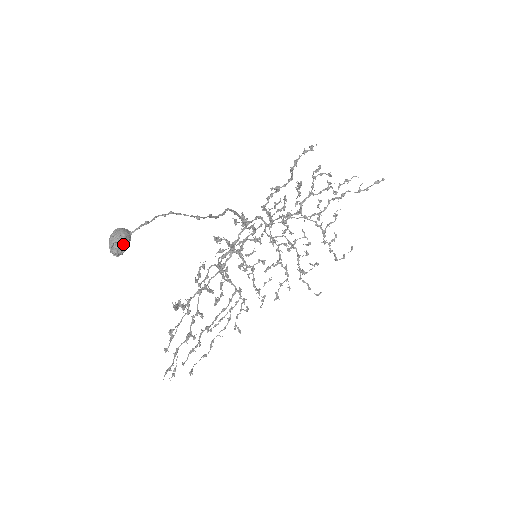
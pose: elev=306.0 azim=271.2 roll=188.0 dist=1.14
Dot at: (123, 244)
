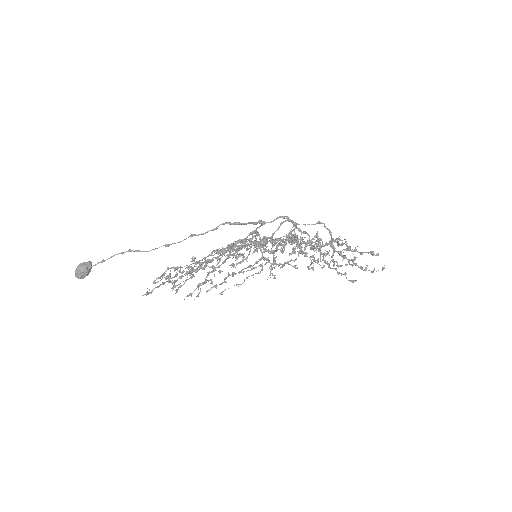
Dot at: (80, 276)
